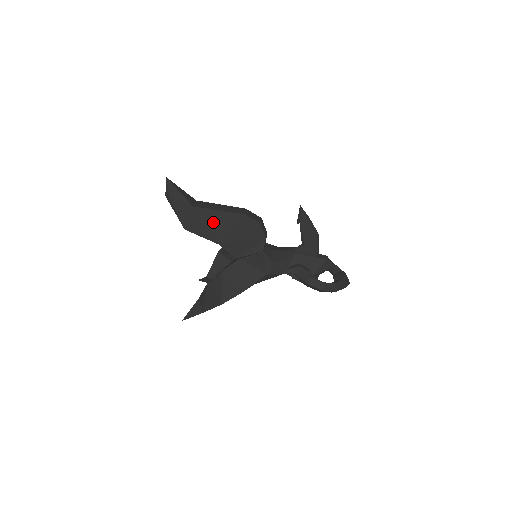
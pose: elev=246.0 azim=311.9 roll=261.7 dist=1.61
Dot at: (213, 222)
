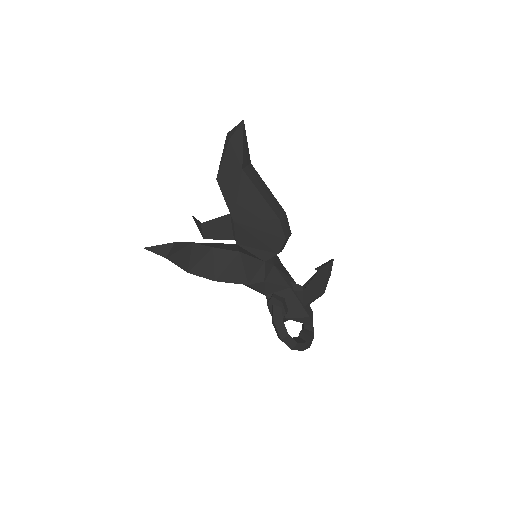
Dot at: (247, 199)
